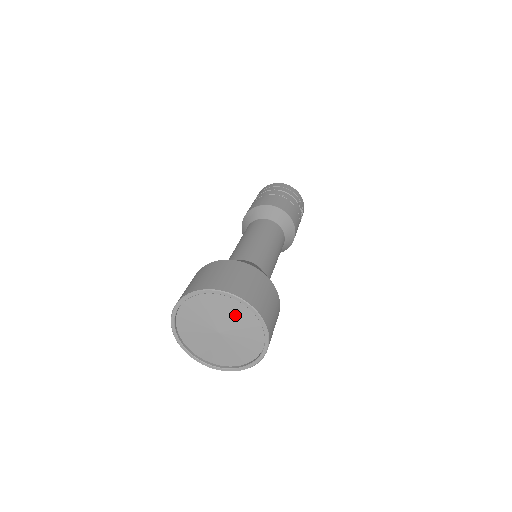
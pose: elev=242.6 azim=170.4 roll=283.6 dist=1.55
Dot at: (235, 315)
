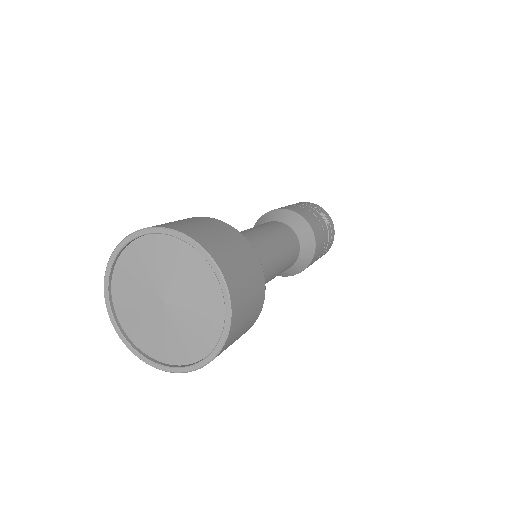
Dot at: (164, 260)
